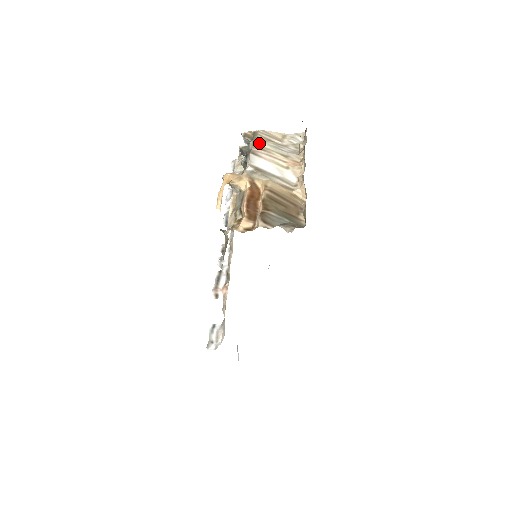
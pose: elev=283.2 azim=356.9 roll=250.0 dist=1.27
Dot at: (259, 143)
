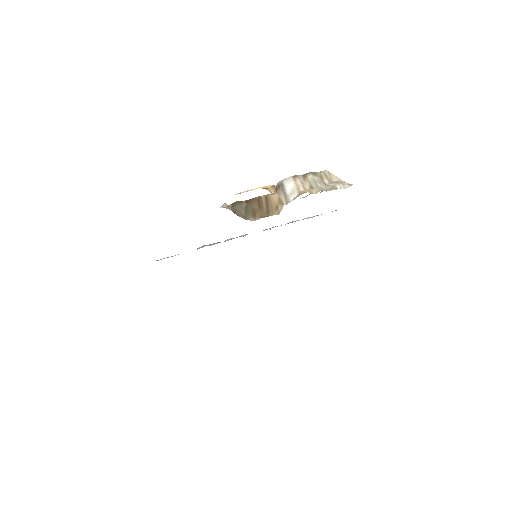
Dot at: (309, 174)
